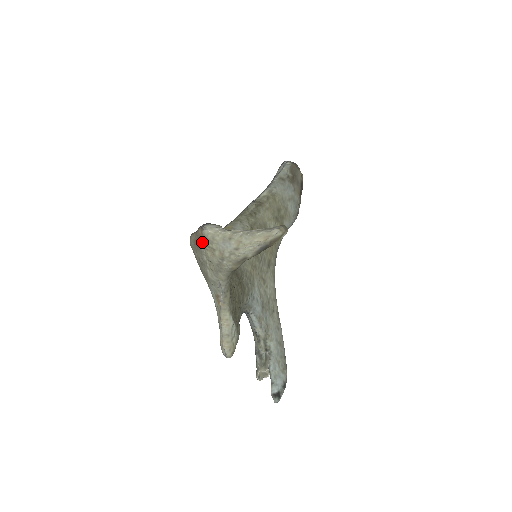
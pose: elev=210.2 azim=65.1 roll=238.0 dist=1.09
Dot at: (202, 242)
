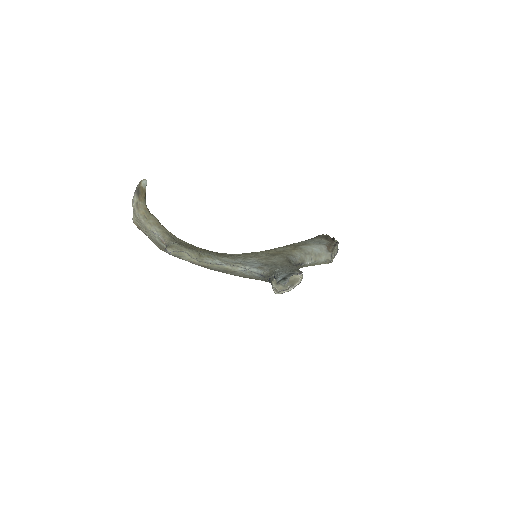
Dot at: (140, 228)
